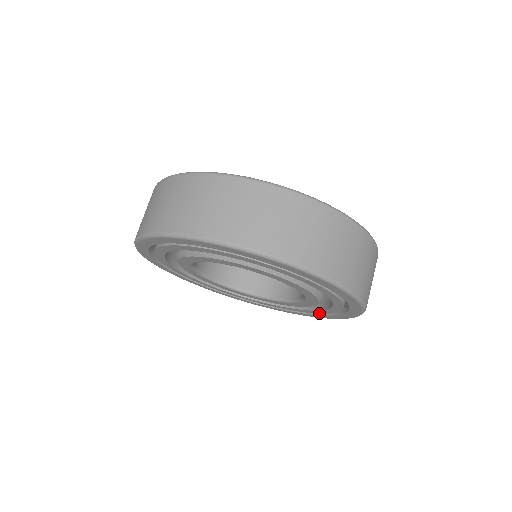
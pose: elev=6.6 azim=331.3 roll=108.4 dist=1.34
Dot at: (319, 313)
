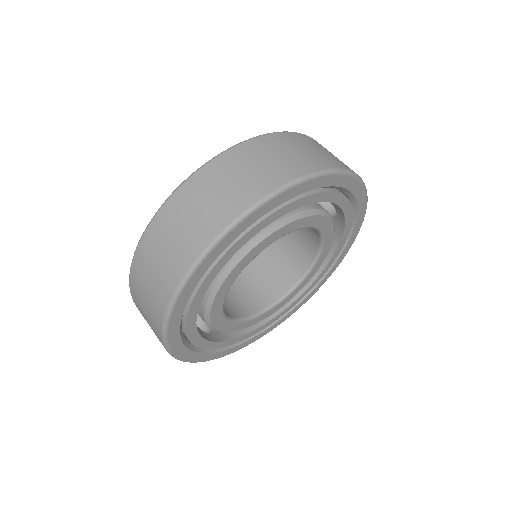
Dot at: (352, 217)
